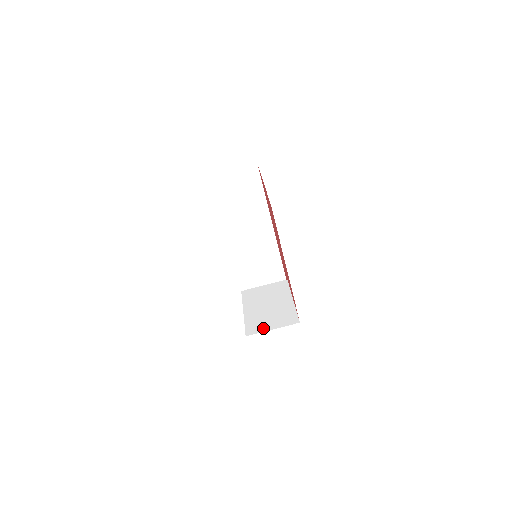
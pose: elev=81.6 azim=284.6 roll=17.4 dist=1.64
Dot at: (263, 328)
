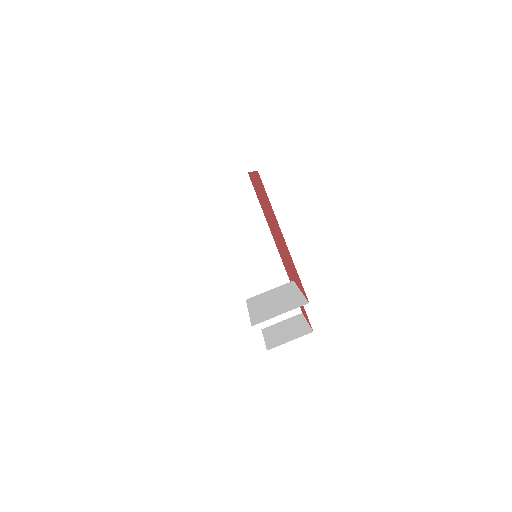
Dot at: (270, 316)
